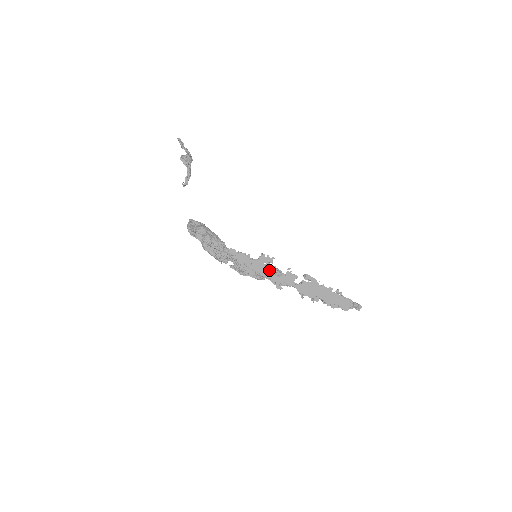
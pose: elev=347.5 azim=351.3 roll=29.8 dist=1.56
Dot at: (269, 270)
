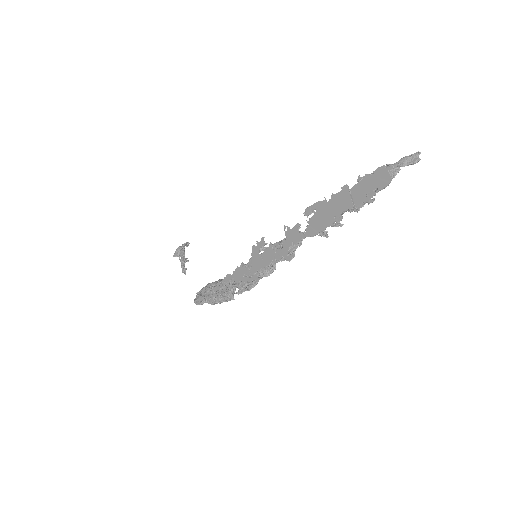
Dot at: (268, 254)
